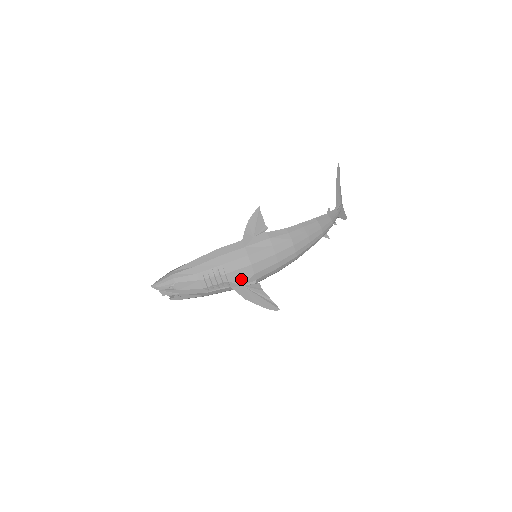
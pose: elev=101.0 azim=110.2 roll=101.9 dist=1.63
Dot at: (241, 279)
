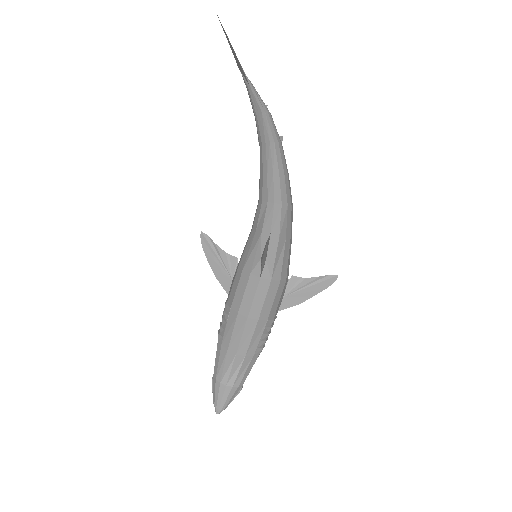
Dot at: (282, 298)
